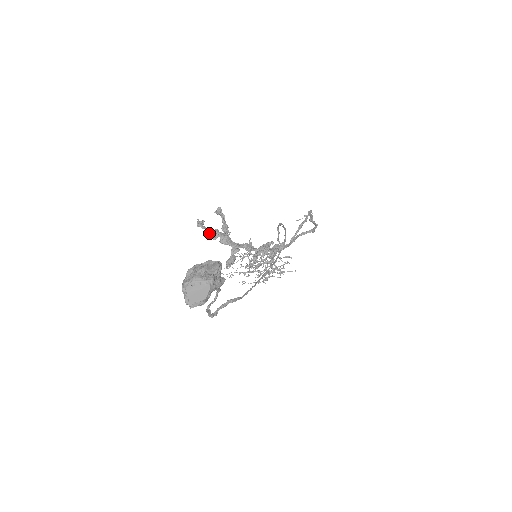
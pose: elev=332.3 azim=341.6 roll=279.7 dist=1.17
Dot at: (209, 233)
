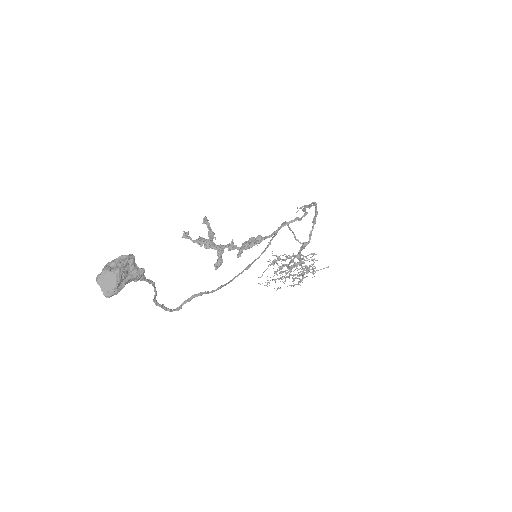
Dot at: (194, 242)
